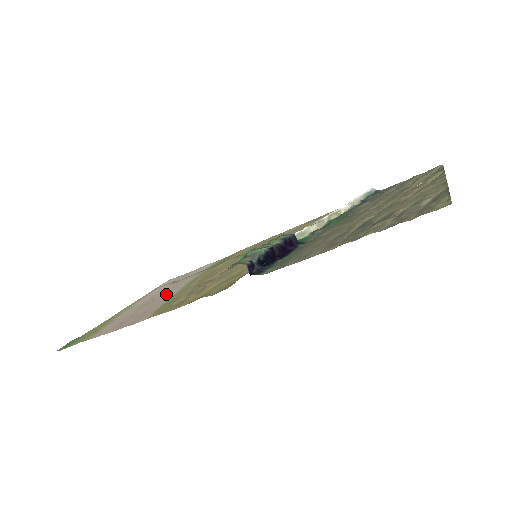
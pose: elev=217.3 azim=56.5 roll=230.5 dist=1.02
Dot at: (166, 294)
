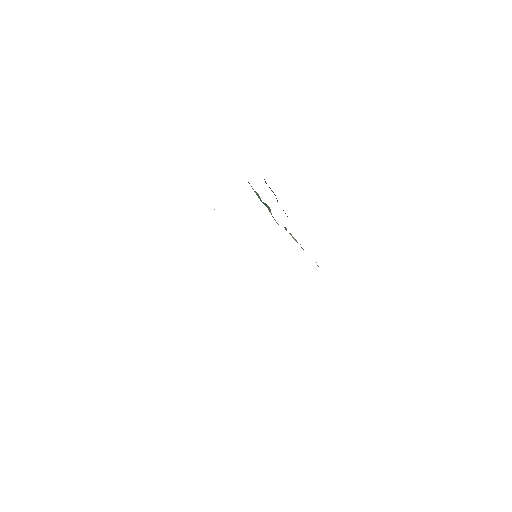
Dot at: occluded
